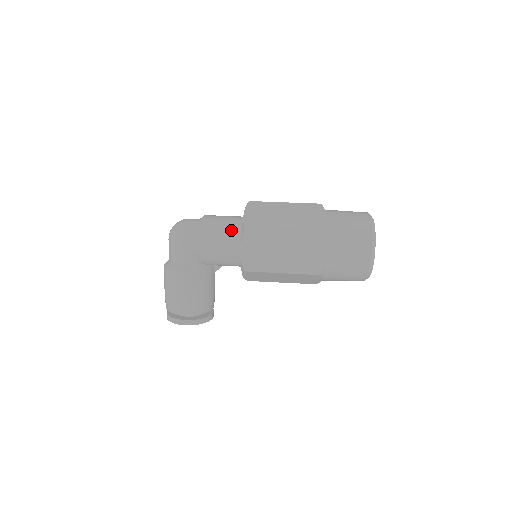
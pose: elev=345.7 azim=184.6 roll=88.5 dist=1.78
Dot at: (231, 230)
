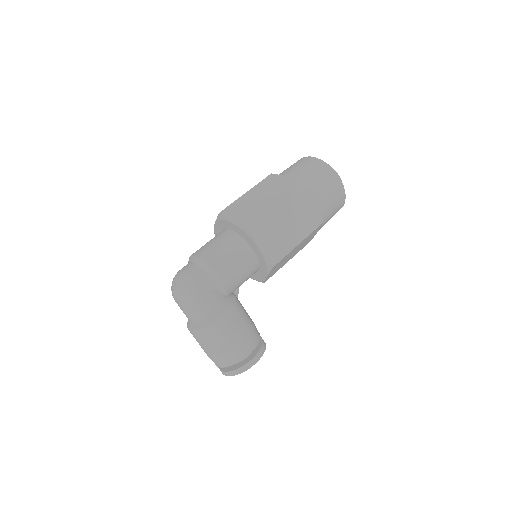
Dot at: (233, 244)
